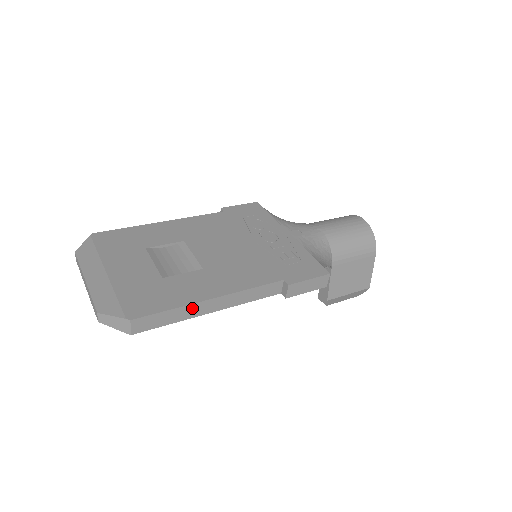
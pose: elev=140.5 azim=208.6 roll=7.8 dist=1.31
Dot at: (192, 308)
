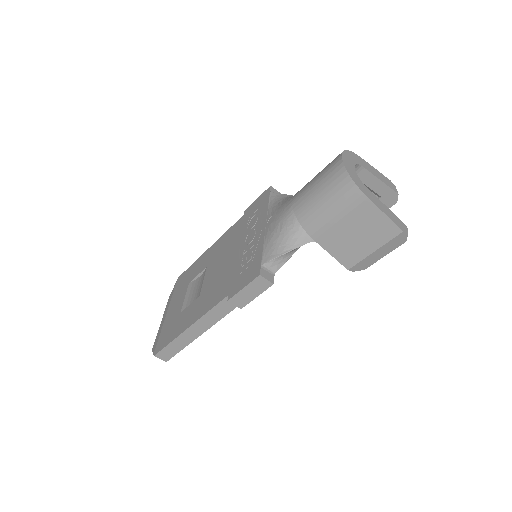
Dot at: (182, 338)
